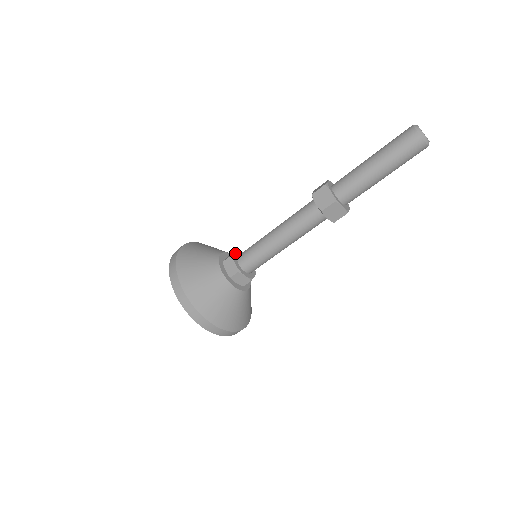
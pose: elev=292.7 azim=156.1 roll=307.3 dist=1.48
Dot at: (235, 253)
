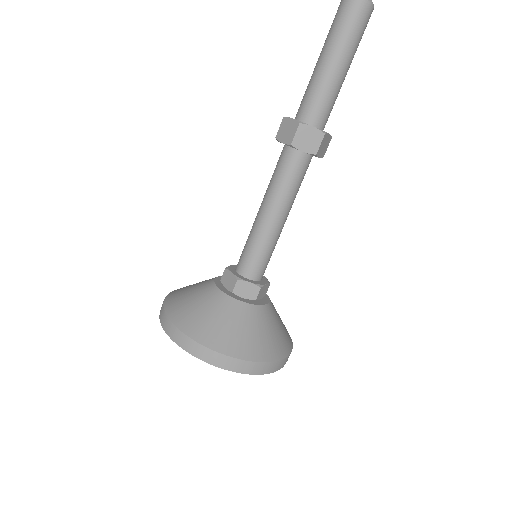
Dot at: (233, 273)
